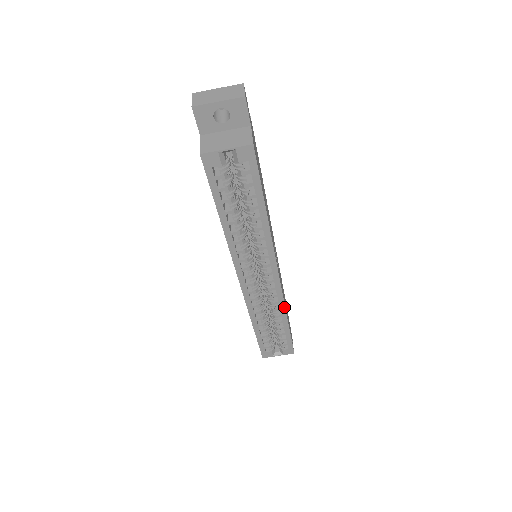
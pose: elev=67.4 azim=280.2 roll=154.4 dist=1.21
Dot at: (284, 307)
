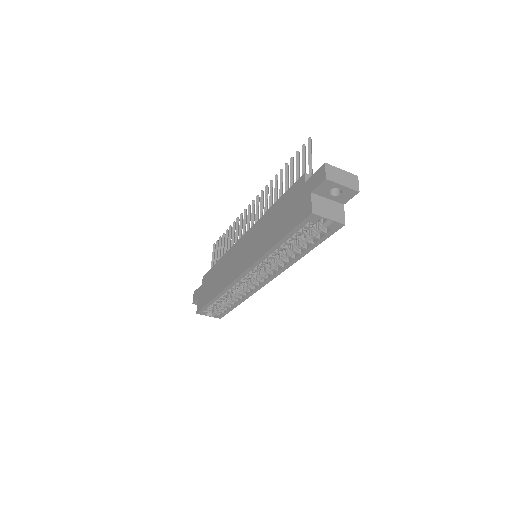
Dot at: occluded
